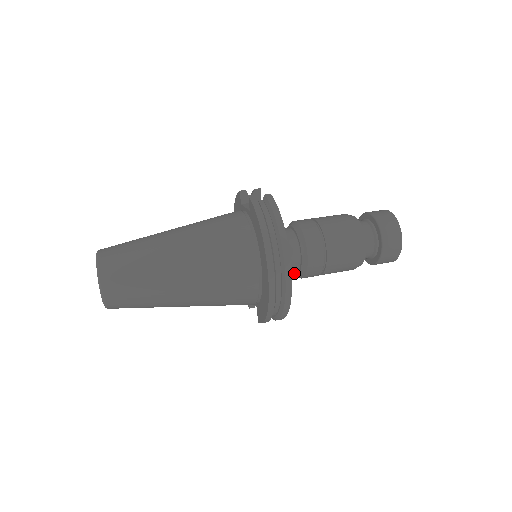
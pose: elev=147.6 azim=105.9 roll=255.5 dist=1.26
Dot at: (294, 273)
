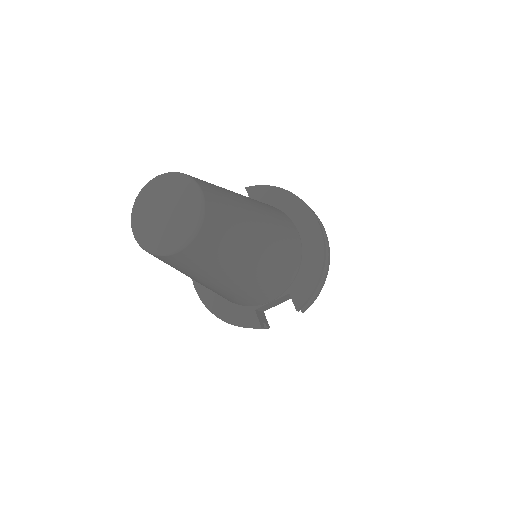
Dot at: occluded
